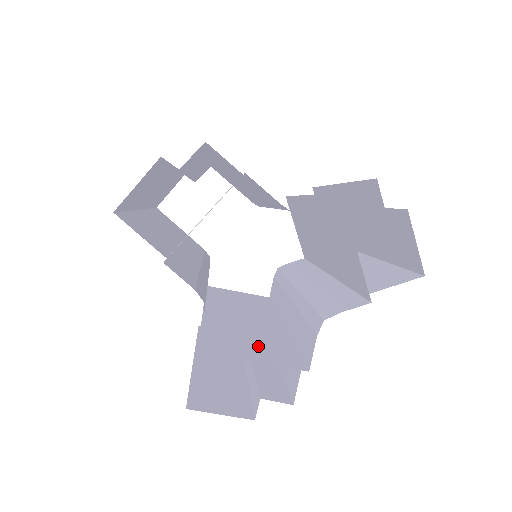
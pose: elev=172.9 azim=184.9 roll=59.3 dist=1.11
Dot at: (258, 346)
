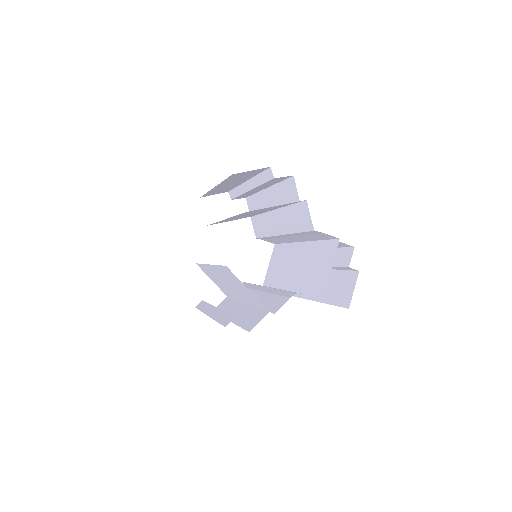
Dot at: (248, 292)
